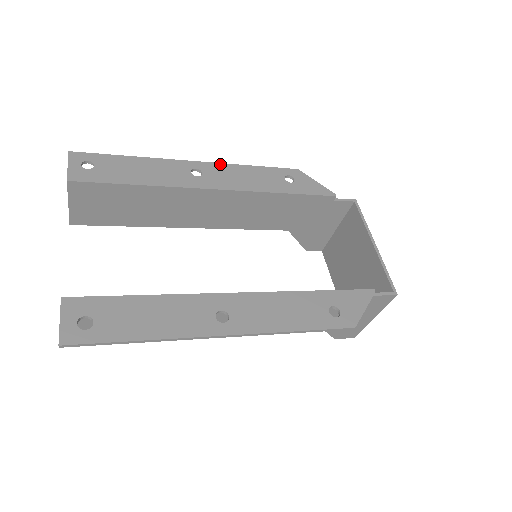
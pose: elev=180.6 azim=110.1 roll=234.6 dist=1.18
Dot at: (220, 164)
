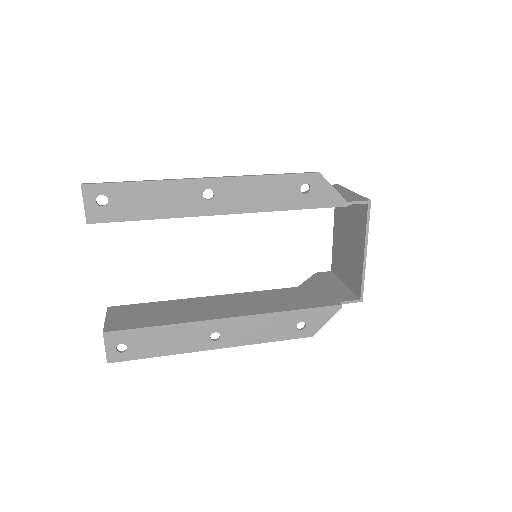
Dot at: (234, 178)
